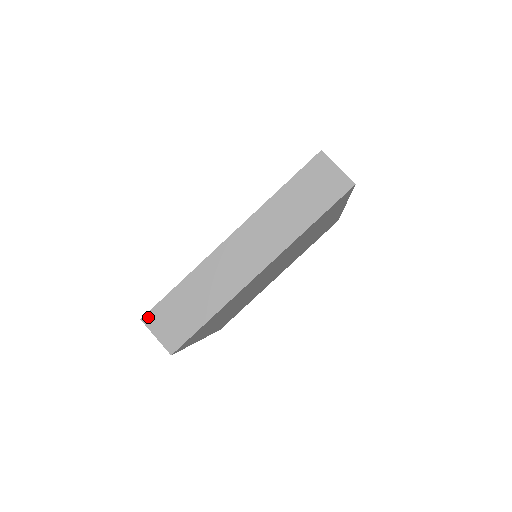
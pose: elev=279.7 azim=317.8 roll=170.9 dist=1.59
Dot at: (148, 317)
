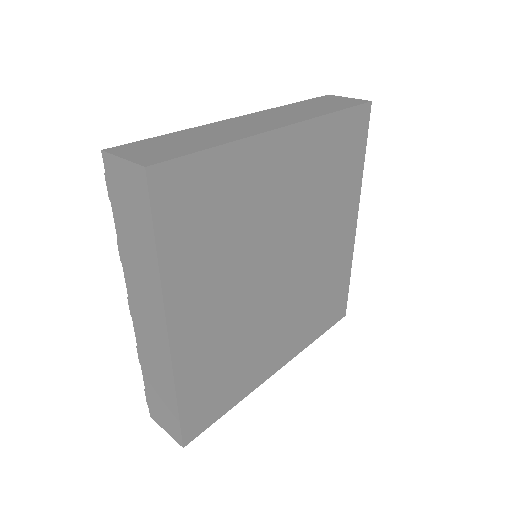
Dot at: (115, 148)
